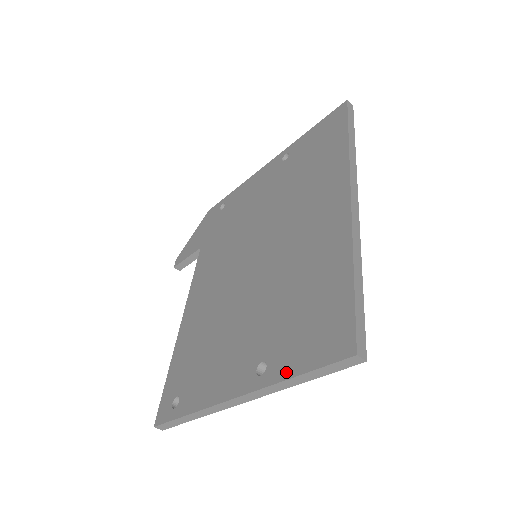
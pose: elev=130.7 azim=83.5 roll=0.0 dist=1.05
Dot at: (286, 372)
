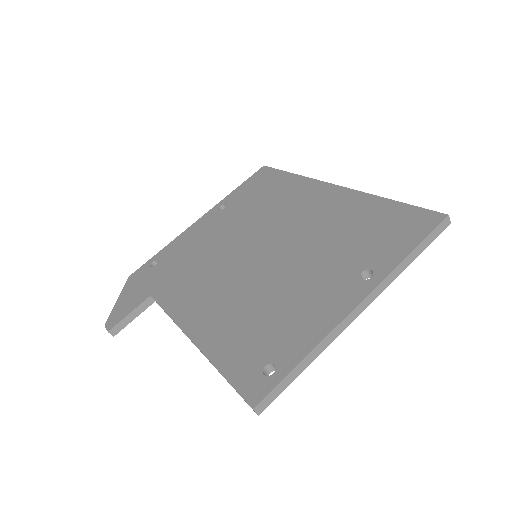
Dot at: (398, 257)
